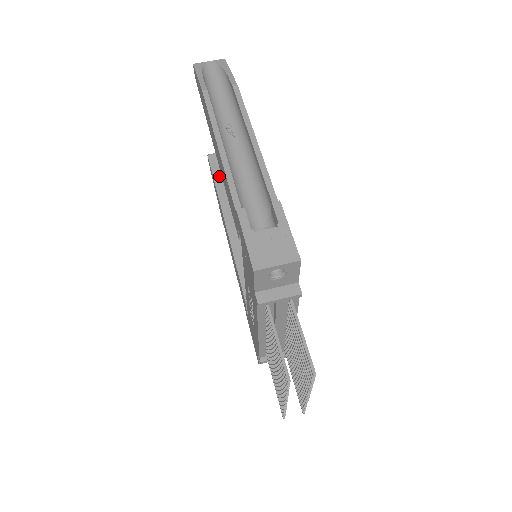
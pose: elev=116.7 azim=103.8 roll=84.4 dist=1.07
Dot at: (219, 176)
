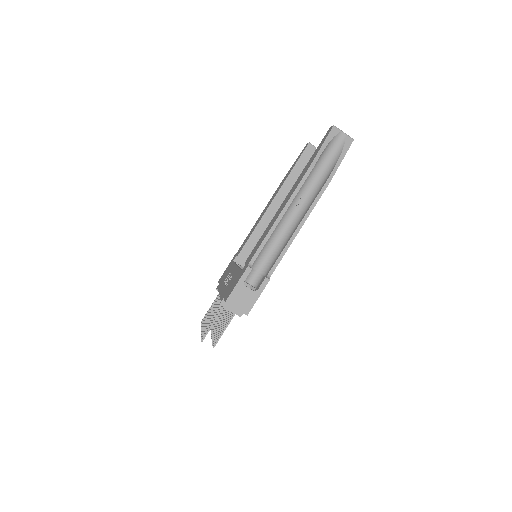
Dot at: (299, 166)
